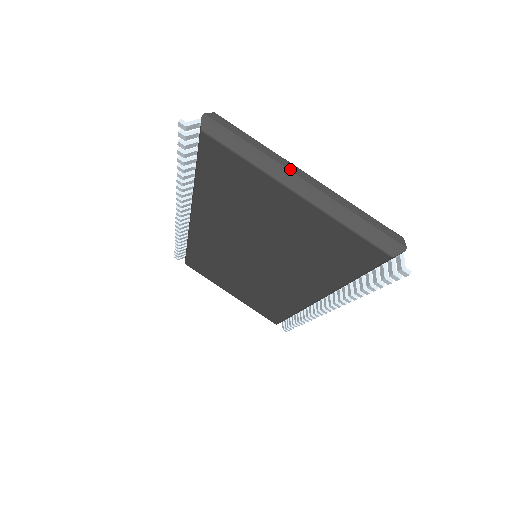
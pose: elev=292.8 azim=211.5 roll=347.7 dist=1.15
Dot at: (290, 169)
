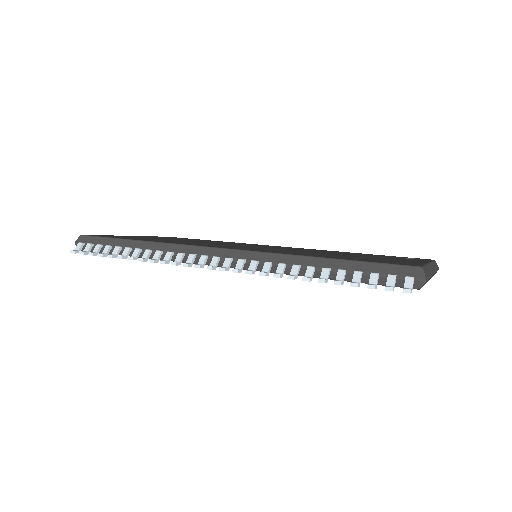
Dot at: (432, 271)
